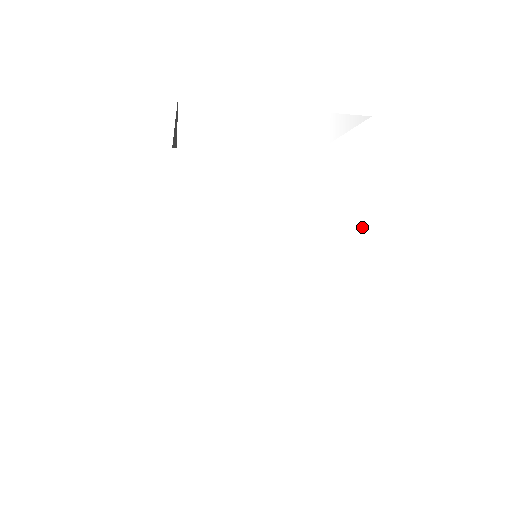
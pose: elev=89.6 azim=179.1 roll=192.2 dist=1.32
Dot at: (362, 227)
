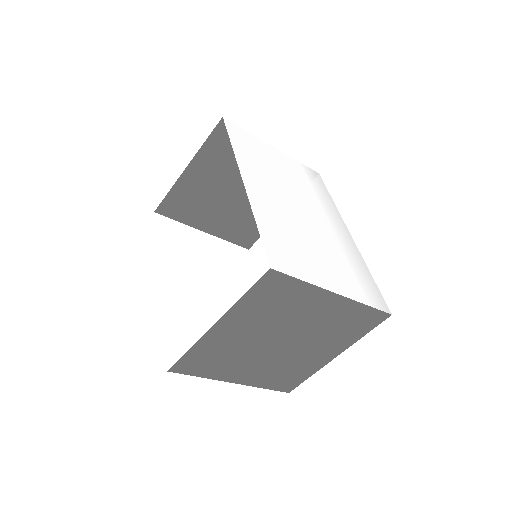
Dot at: (339, 217)
